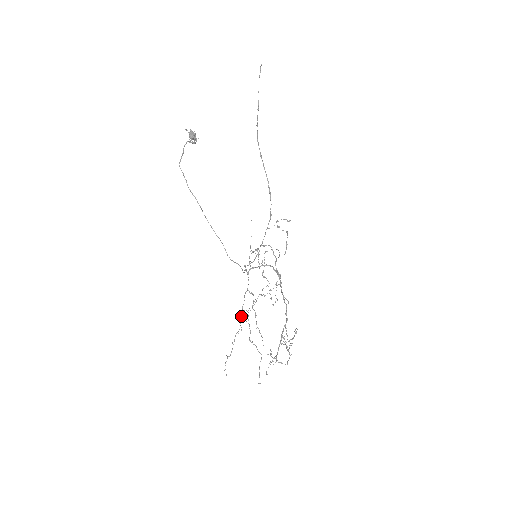
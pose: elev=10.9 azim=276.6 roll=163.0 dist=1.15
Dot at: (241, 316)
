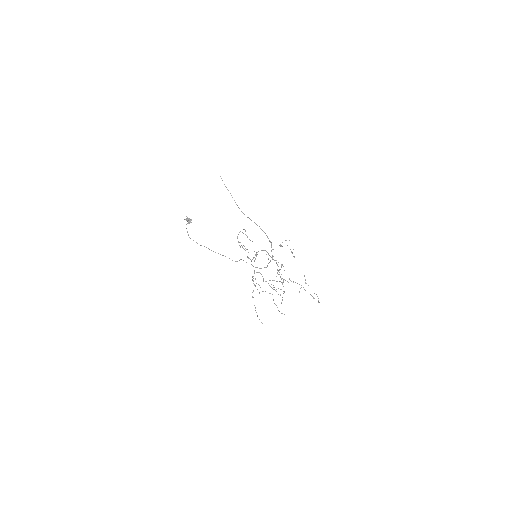
Dot at: (254, 285)
